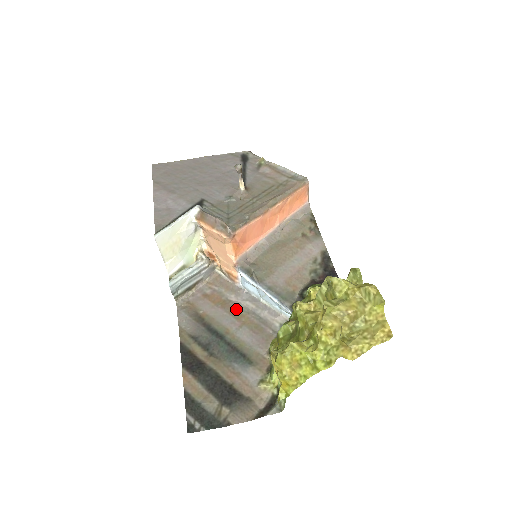
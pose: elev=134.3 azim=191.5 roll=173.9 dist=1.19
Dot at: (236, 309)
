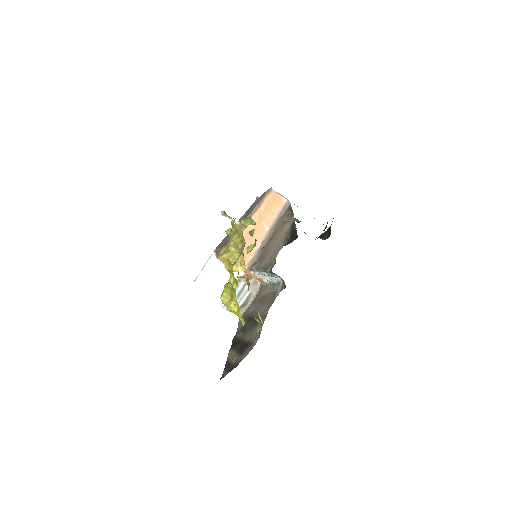
Dot at: (264, 298)
